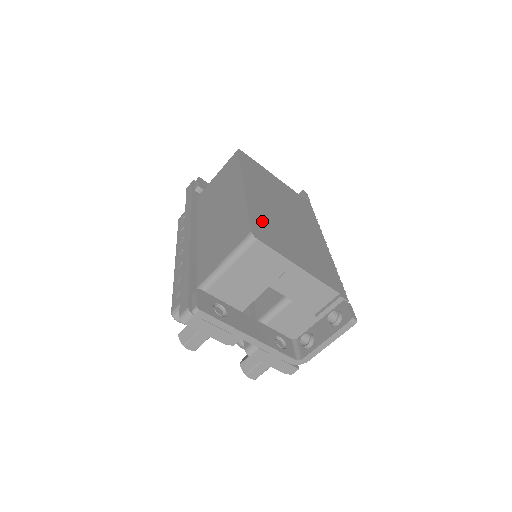
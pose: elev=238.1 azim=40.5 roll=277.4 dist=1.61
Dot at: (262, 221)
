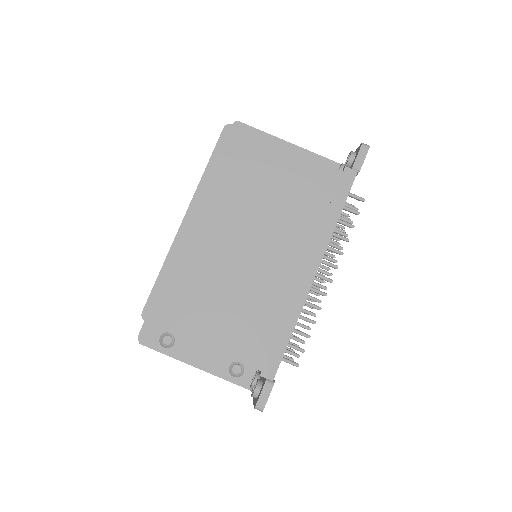
Dot at: (177, 283)
